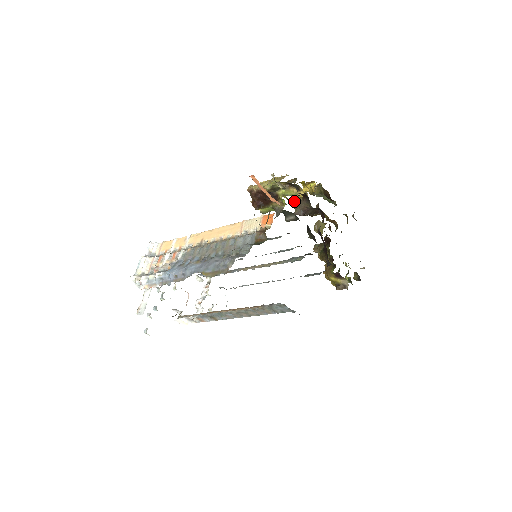
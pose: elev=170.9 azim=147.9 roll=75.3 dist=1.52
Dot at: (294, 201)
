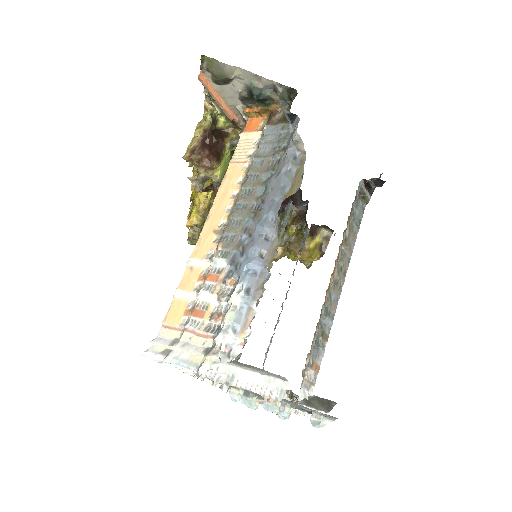
Dot at: (205, 217)
